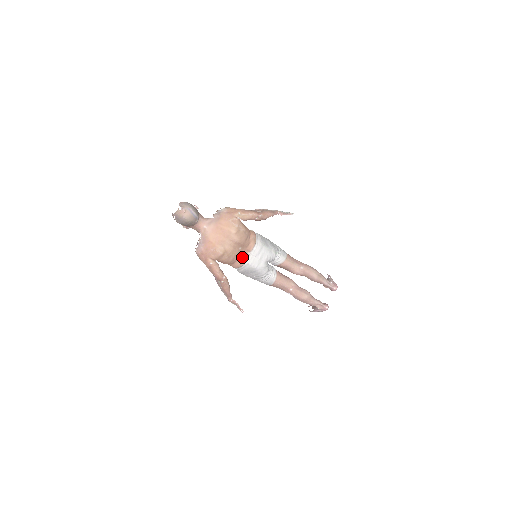
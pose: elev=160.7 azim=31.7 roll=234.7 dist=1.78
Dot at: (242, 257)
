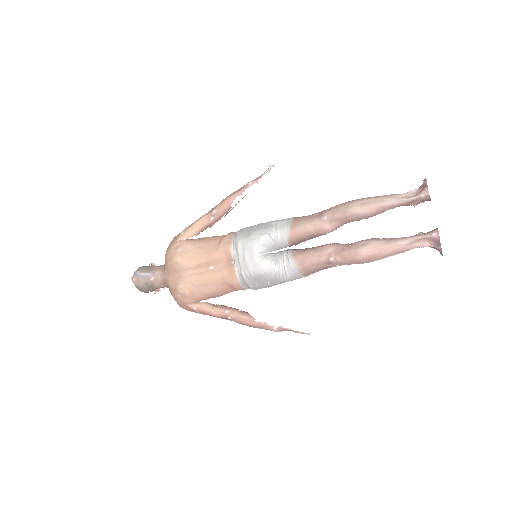
Dot at: (227, 274)
